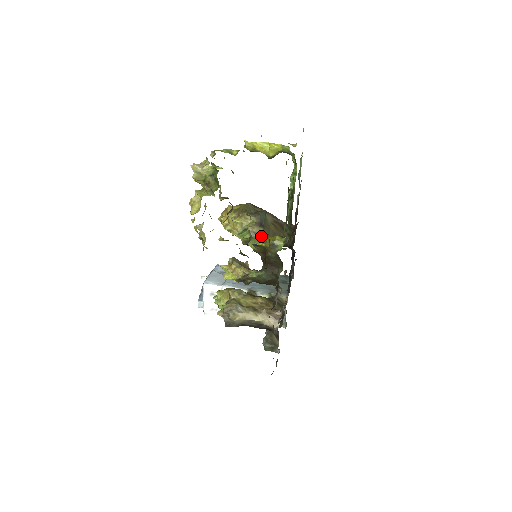
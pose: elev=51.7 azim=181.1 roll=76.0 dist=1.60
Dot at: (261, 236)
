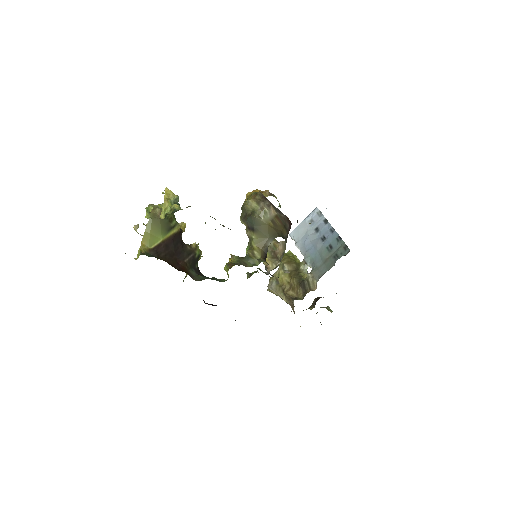
Dot at: (251, 241)
